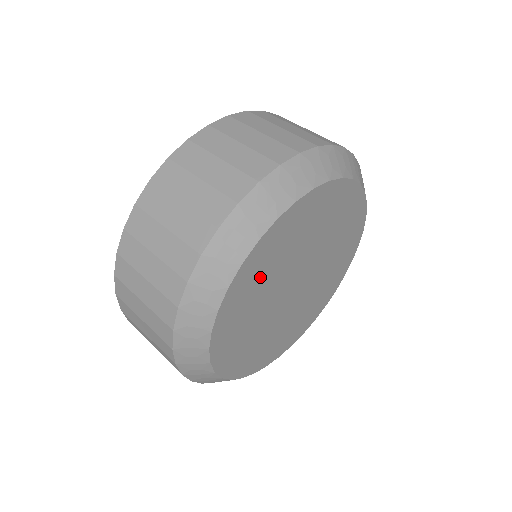
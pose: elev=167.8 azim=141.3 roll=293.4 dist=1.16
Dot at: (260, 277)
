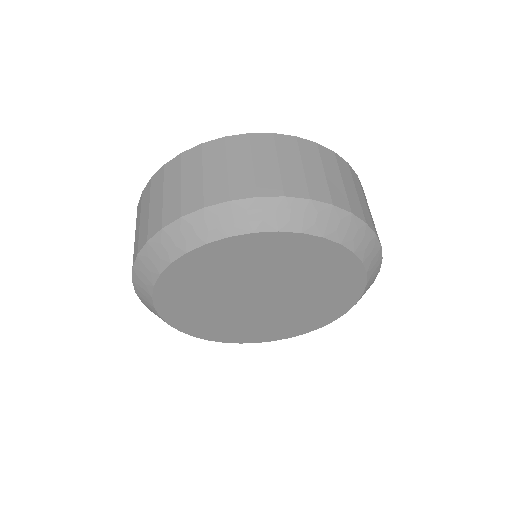
Dot at: (210, 272)
